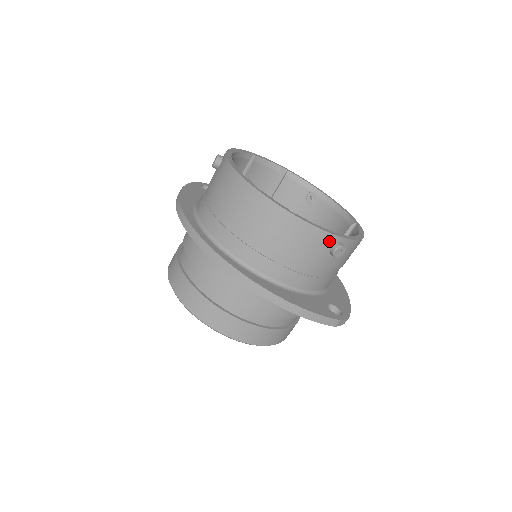
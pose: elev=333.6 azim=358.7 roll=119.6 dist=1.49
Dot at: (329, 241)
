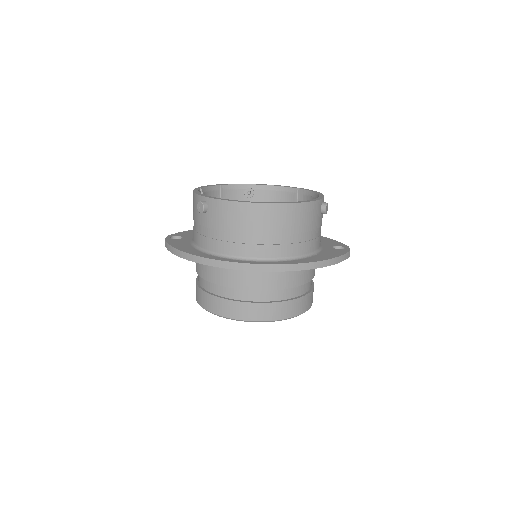
Dot at: (319, 206)
